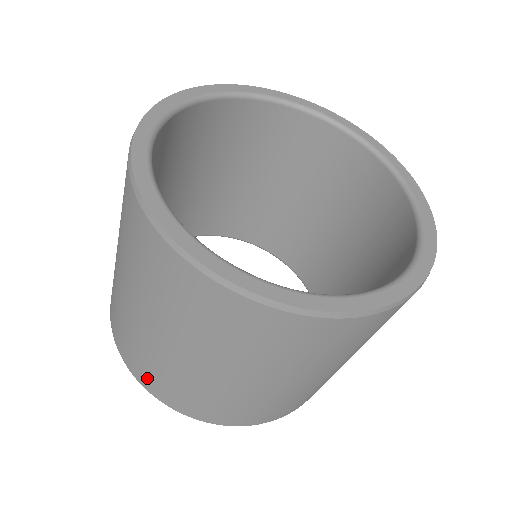
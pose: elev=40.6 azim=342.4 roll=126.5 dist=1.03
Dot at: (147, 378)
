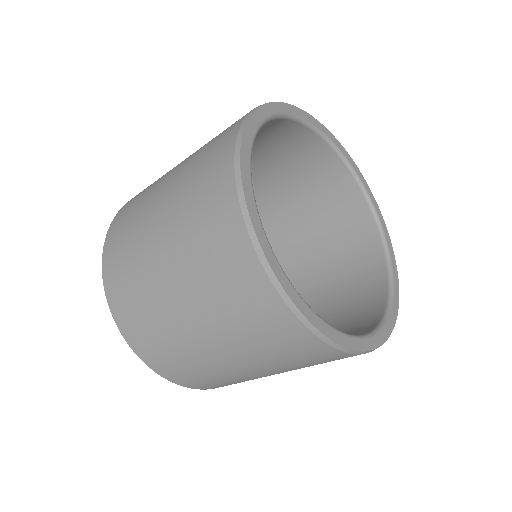
Dot at: (127, 317)
